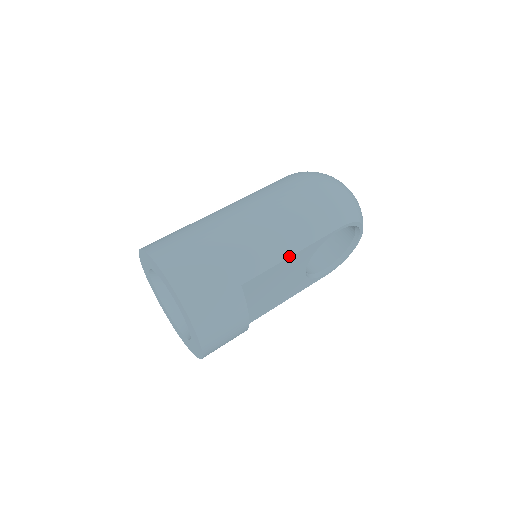
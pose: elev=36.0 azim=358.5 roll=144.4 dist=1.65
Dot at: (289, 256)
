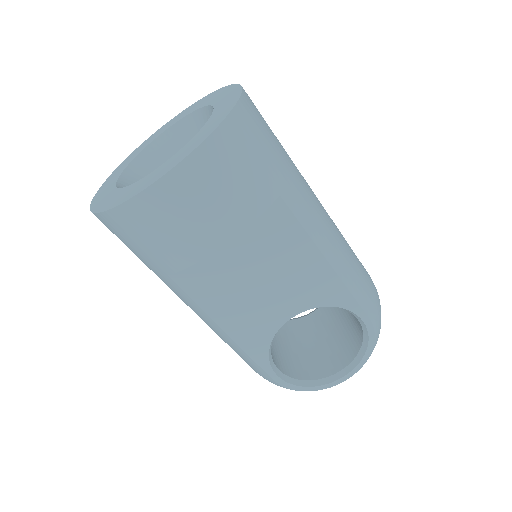
Dot at: (326, 257)
